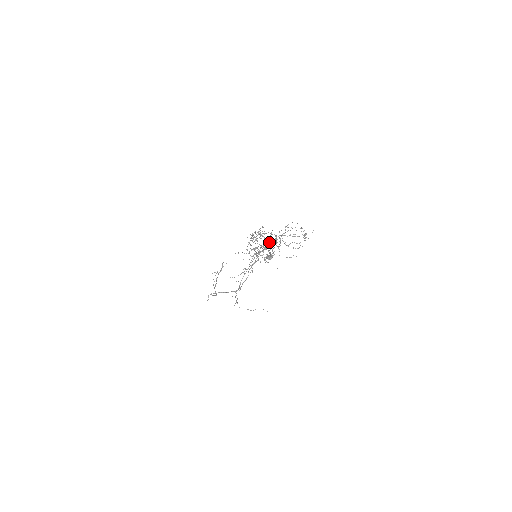
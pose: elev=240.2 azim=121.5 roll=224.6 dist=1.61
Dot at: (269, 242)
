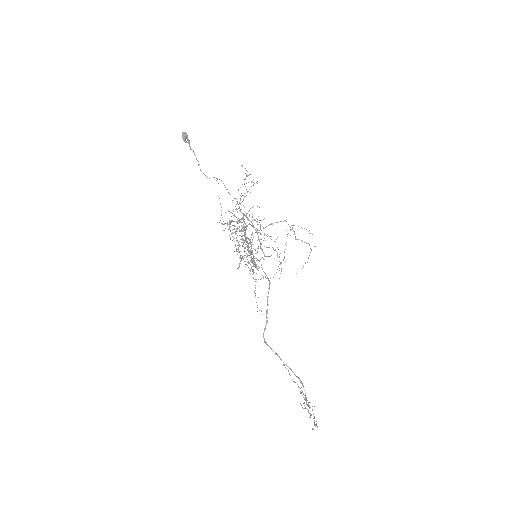
Dot at: (198, 165)
